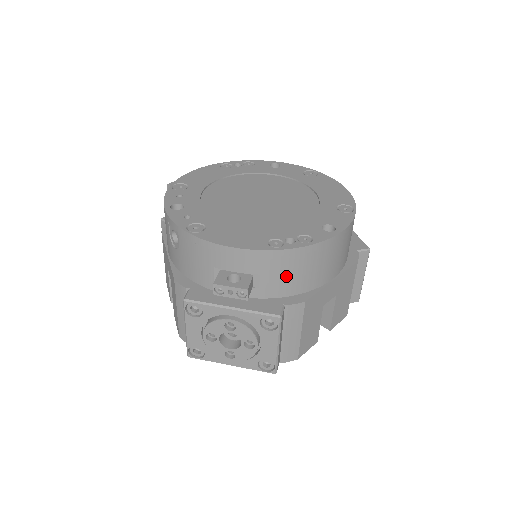
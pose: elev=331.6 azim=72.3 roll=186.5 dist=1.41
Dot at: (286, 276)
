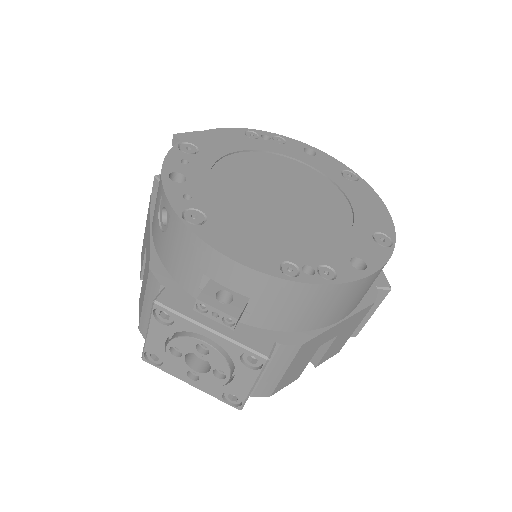
Dot at: (289, 310)
